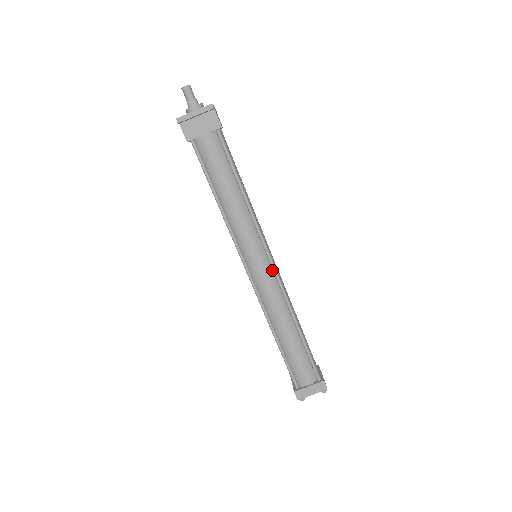
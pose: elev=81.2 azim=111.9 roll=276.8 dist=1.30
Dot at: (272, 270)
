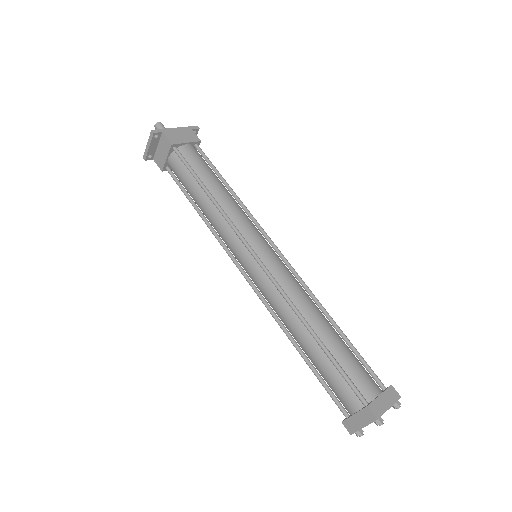
Dot at: (262, 267)
